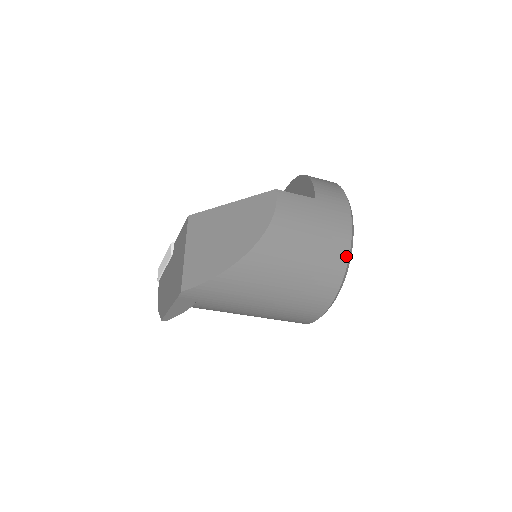
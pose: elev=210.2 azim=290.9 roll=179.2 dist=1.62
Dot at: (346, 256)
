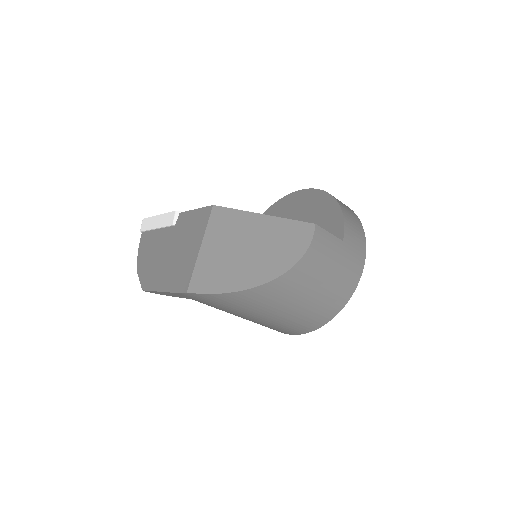
Dot at: (345, 302)
